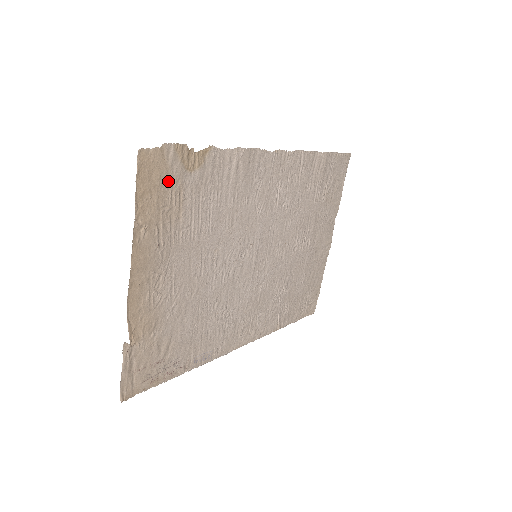
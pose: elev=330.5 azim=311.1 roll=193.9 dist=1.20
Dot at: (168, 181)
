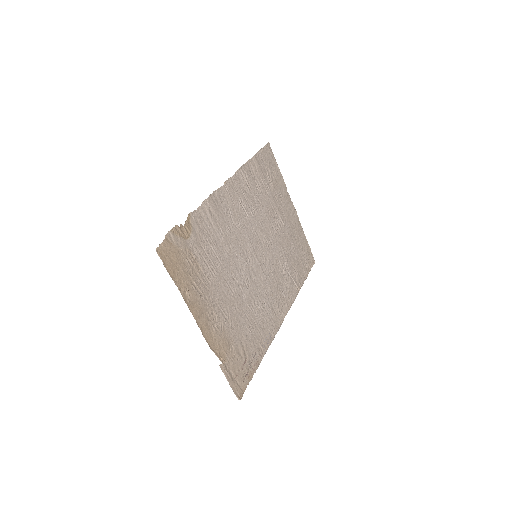
Dot at: (181, 254)
